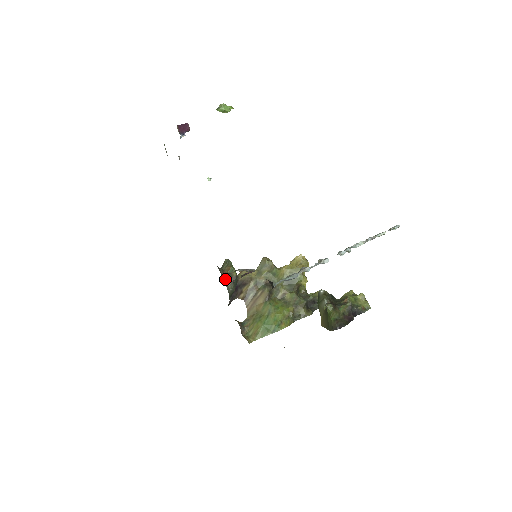
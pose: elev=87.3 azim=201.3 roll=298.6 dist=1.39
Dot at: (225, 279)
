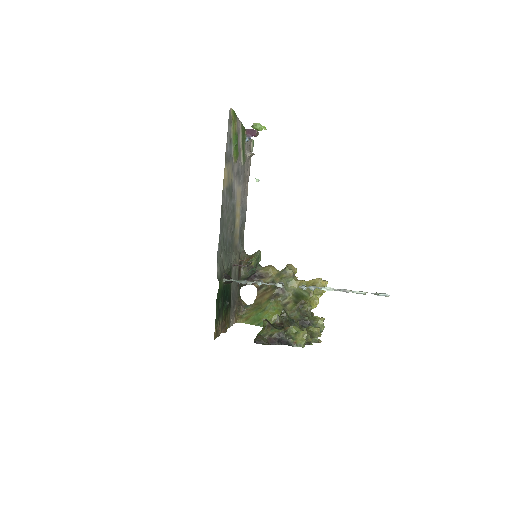
Dot at: (244, 264)
